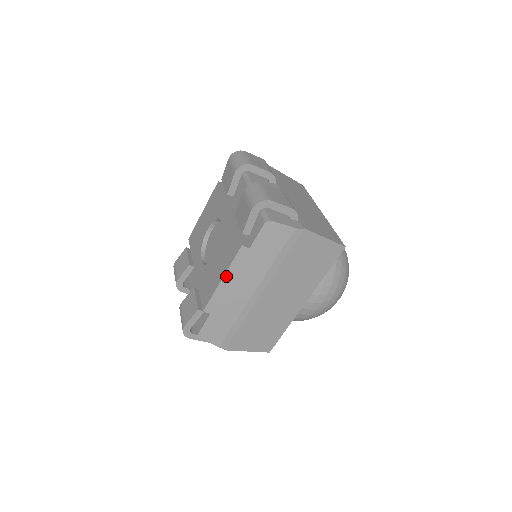
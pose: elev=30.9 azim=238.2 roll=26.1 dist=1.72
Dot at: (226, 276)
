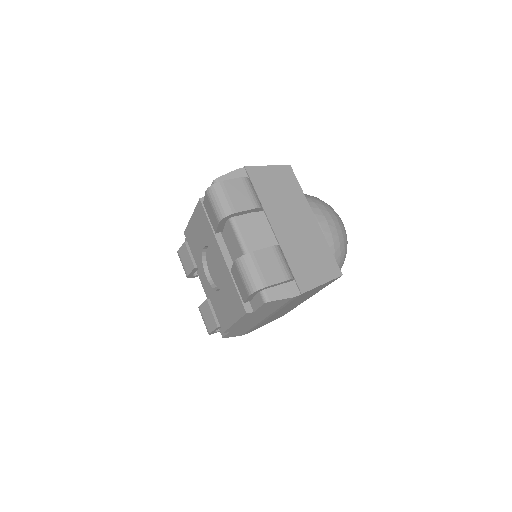
Dot at: (237, 322)
